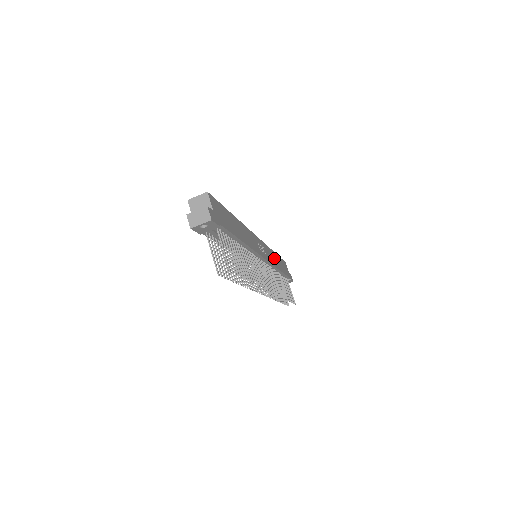
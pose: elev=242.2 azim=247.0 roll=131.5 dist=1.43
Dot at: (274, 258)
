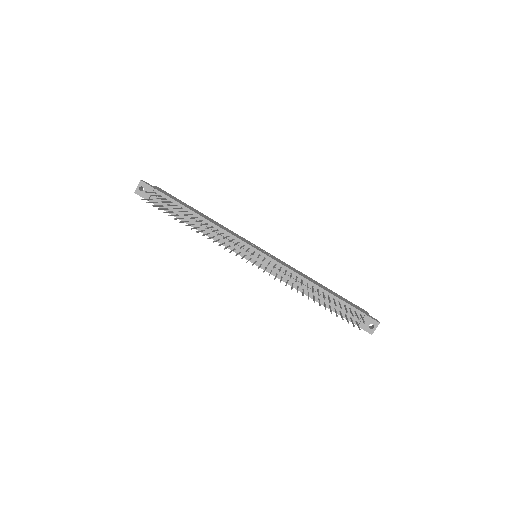
Dot at: occluded
